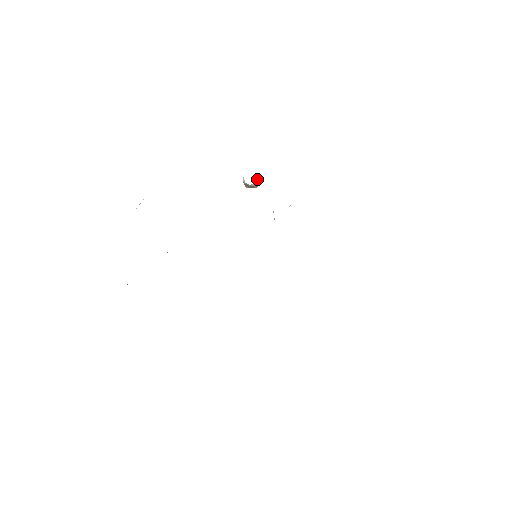
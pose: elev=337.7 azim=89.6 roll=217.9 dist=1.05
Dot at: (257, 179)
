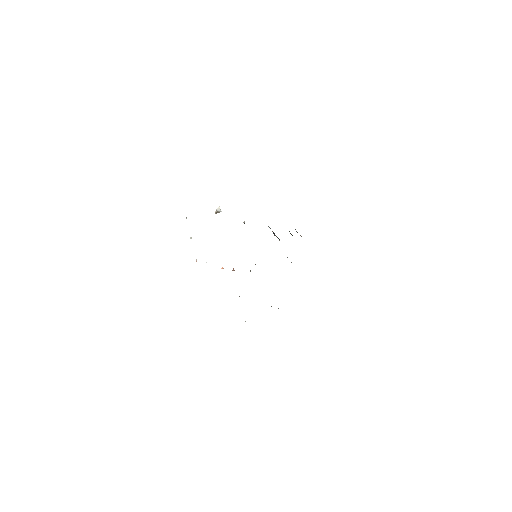
Dot at: occluded
